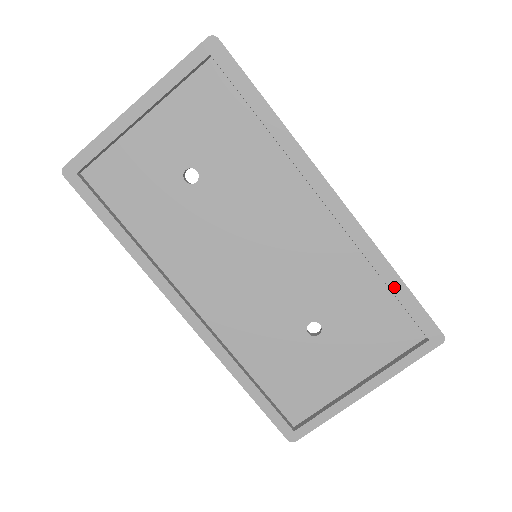
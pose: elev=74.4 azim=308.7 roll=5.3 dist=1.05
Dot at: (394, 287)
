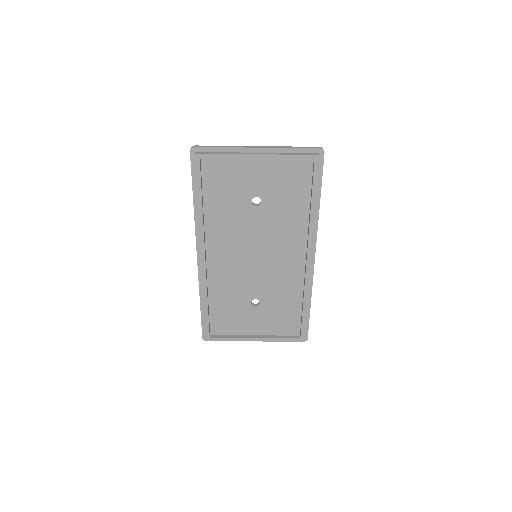
Dot at: (305, 310)
